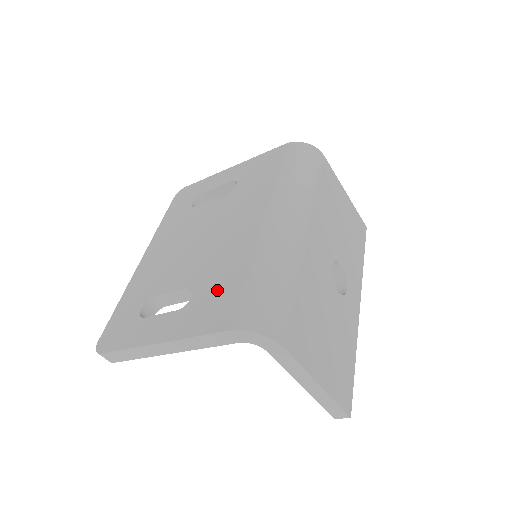
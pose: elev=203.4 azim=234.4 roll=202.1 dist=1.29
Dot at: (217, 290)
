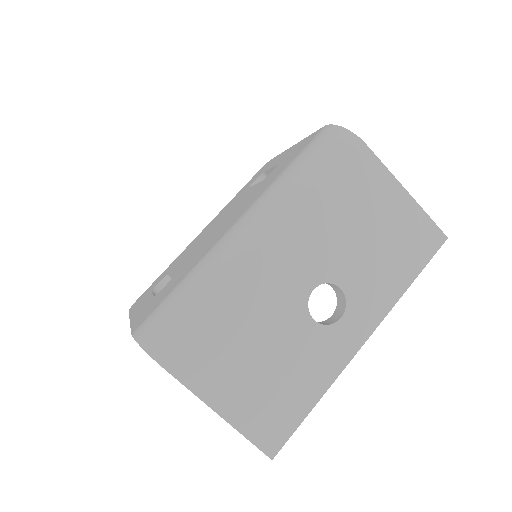
Dot at: (167, 289)
